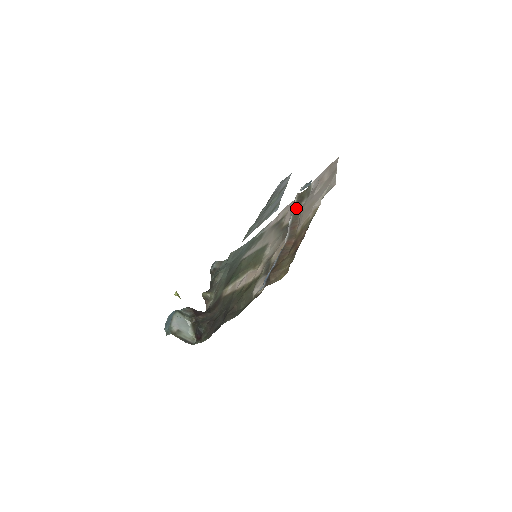
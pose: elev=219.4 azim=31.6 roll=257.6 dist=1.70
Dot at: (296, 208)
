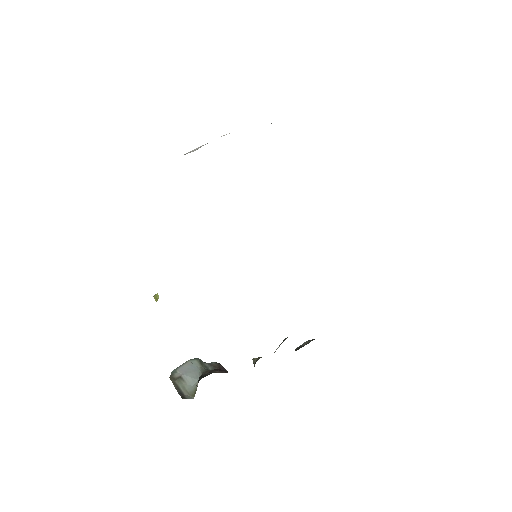
Dot at: occluded
